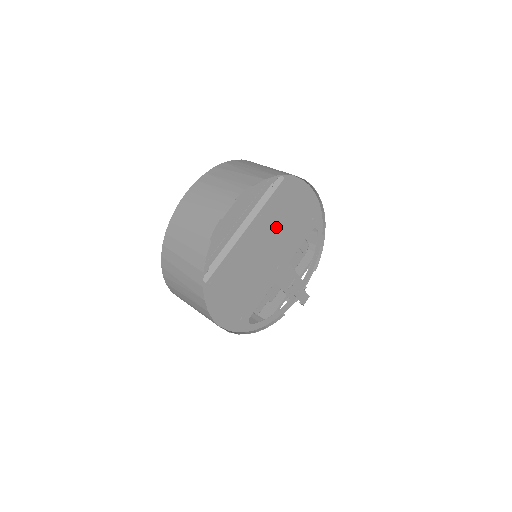
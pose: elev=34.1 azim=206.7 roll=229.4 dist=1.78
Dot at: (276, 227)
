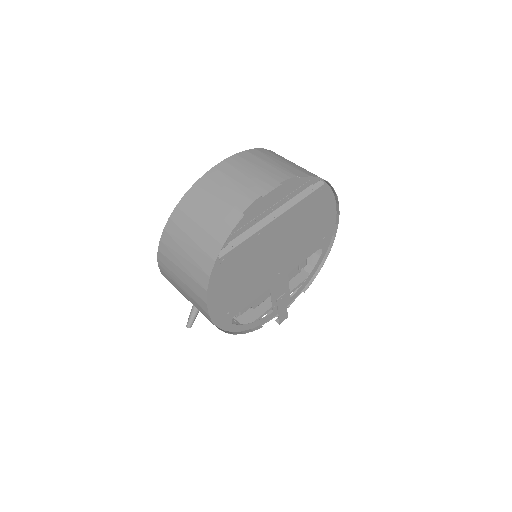
Dot at: (295, 231)
